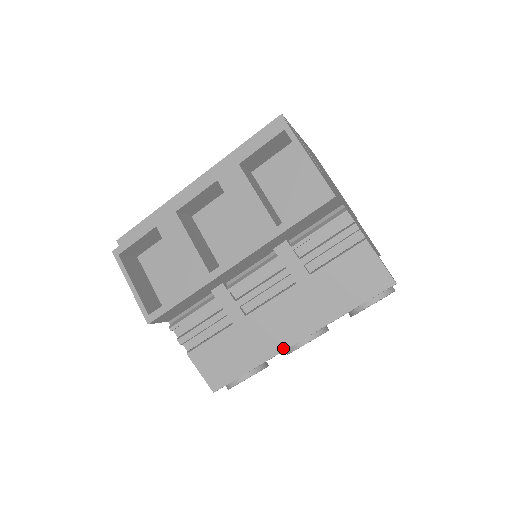
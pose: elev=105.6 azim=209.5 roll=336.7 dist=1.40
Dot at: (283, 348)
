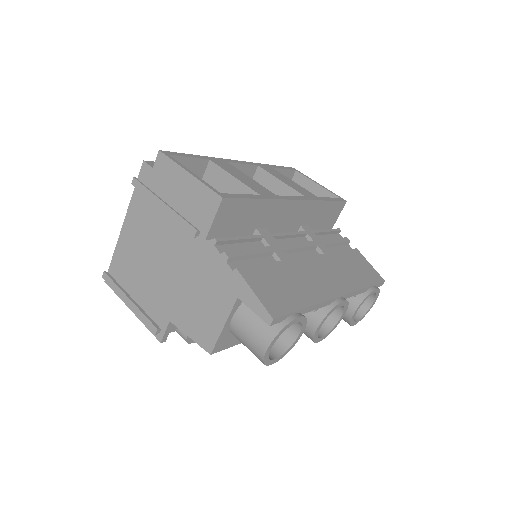
Dot at: (330, 297)
